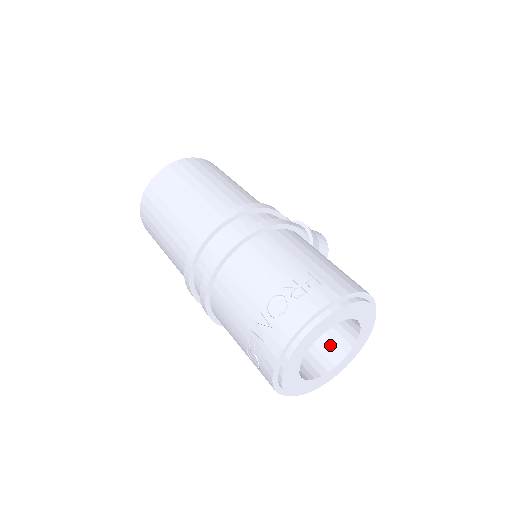
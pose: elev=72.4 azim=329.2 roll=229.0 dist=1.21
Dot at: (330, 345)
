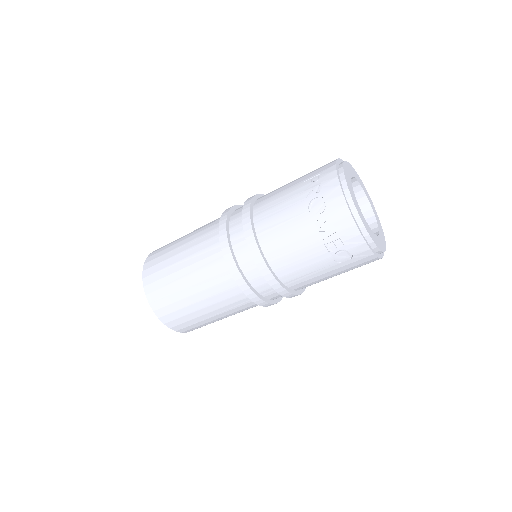
Dot at: occluded
